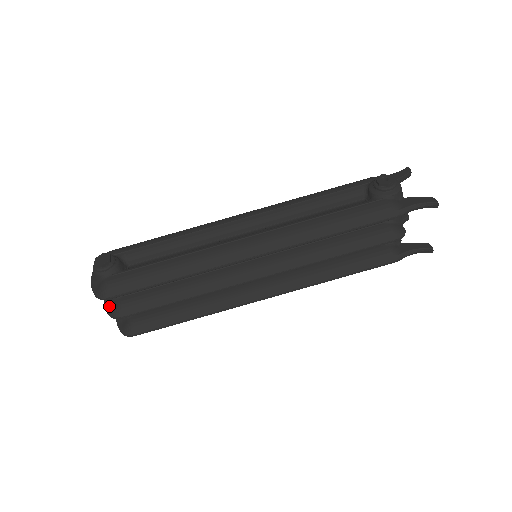
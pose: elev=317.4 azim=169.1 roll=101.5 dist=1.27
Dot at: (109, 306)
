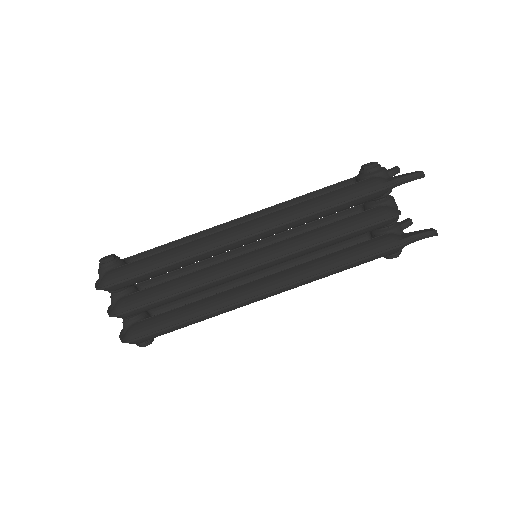
Dot at: (111, 310)
